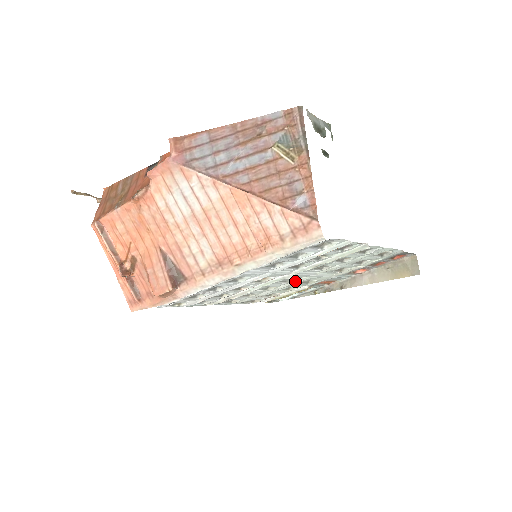
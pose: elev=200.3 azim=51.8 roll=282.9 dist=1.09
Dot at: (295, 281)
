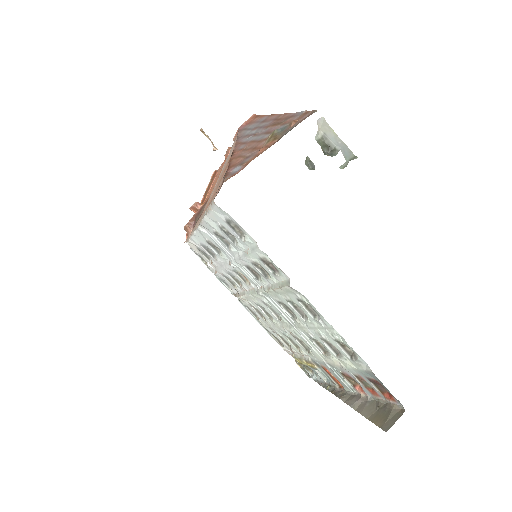
Dot at: (286, 324)
